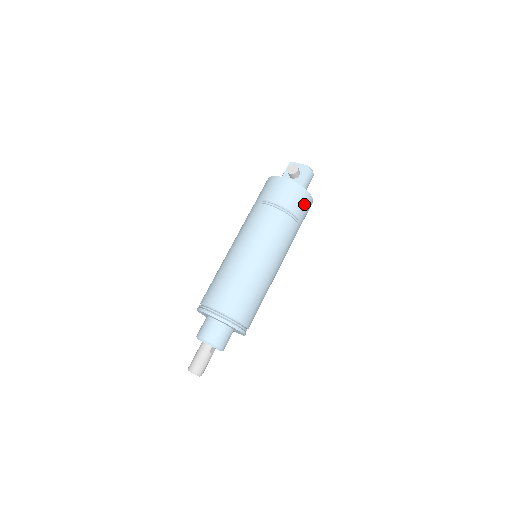
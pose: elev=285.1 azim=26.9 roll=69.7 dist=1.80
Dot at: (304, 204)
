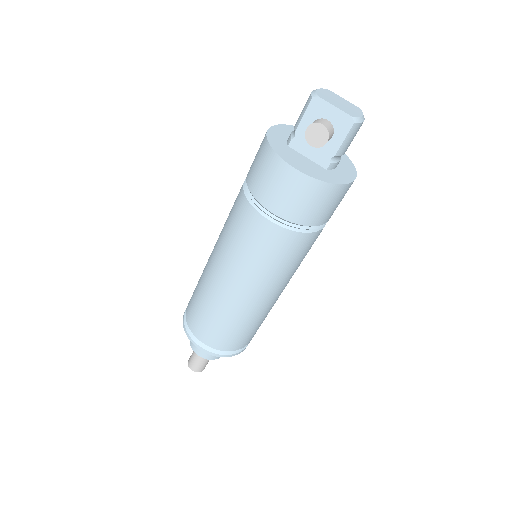
Dot at: (337, 202)
